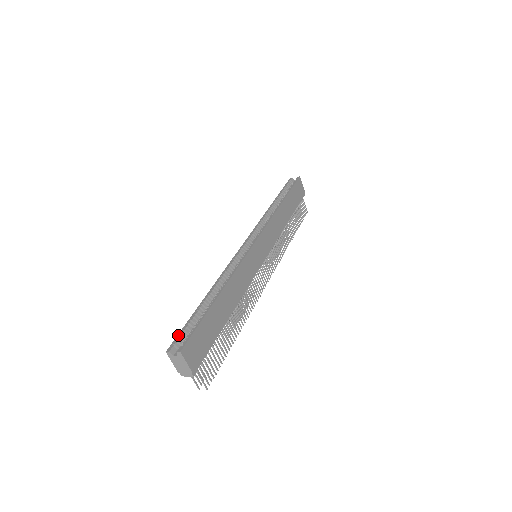
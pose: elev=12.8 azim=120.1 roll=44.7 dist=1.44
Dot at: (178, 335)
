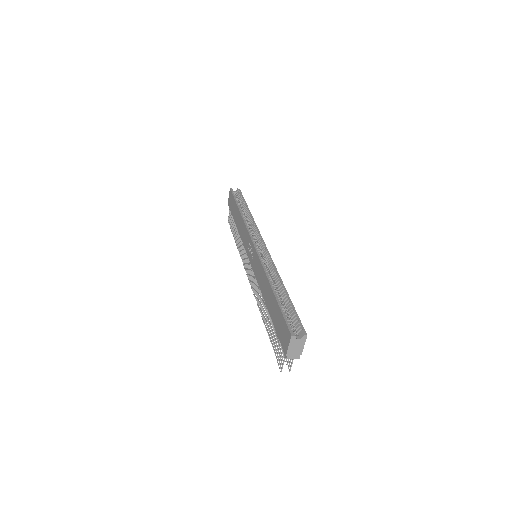
Dot at: (287, 321)
